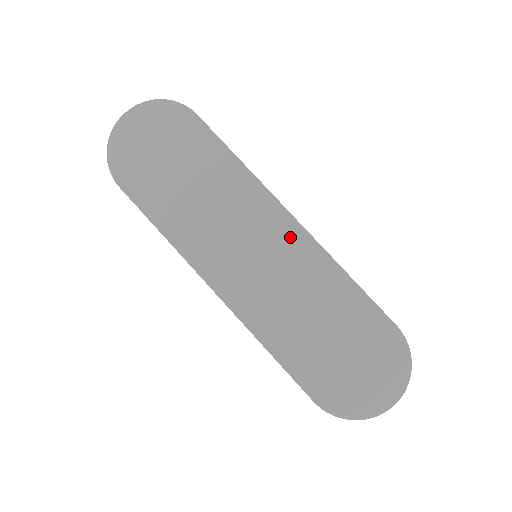
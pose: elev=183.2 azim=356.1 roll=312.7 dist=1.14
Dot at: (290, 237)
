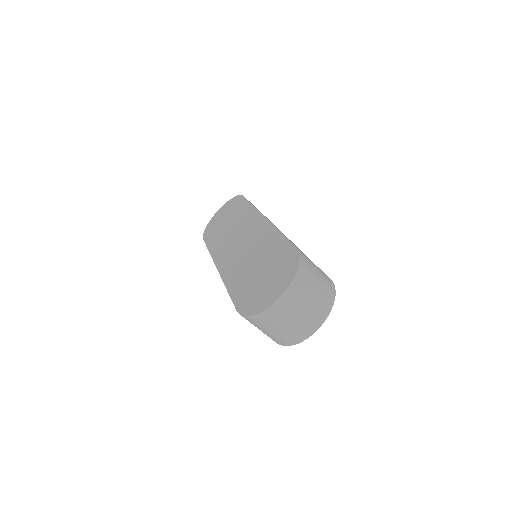
Dot at: (259, 227)
